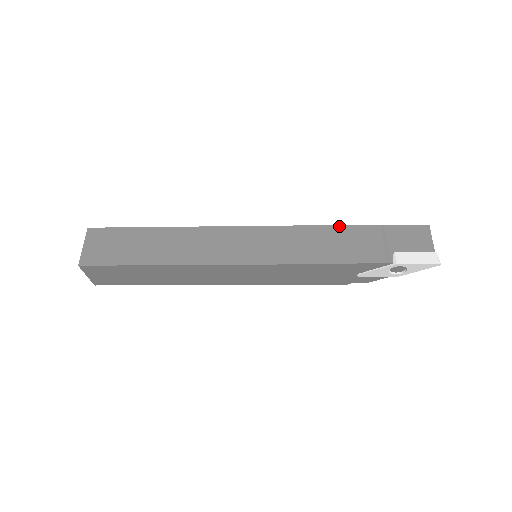
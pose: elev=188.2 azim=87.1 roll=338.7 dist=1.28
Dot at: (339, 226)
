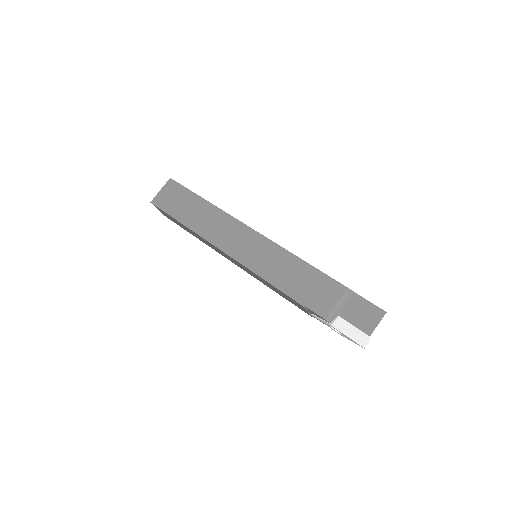
Dot at: (316, 270)
